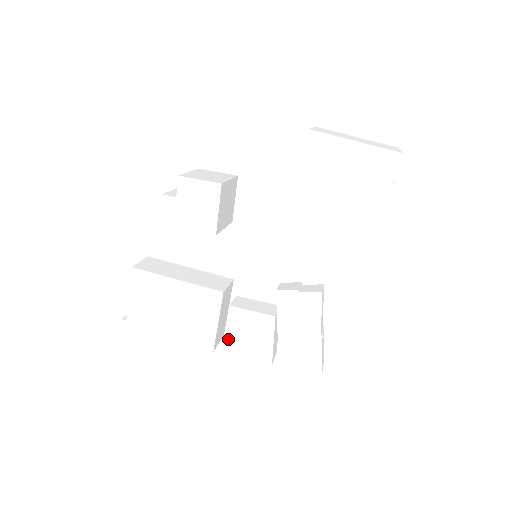
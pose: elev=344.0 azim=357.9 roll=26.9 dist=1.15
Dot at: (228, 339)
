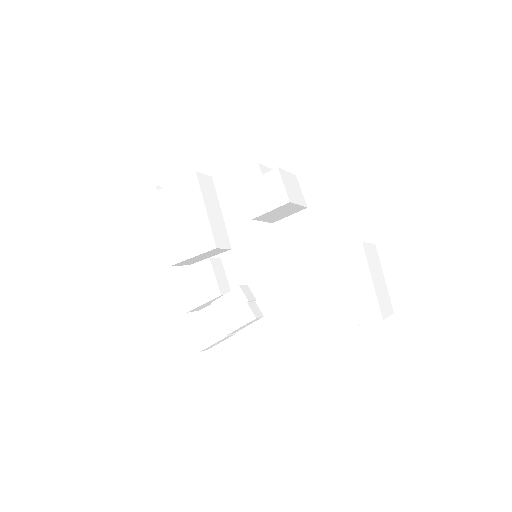
Dot at: (186, 271)
